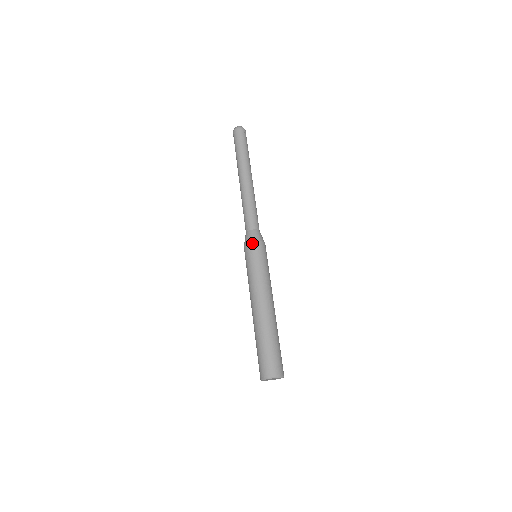
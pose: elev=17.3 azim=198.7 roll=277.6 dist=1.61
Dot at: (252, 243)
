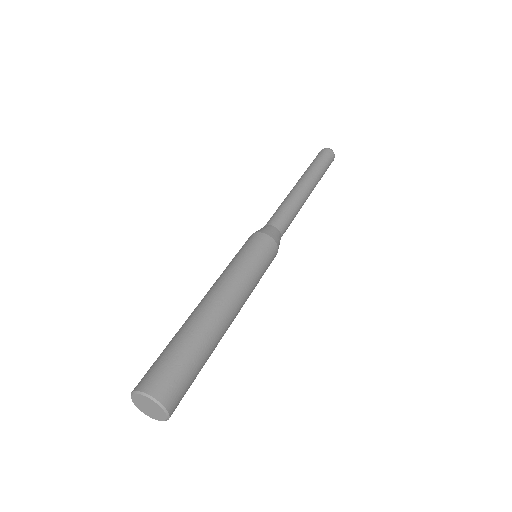
Dot at: (271, 239)
